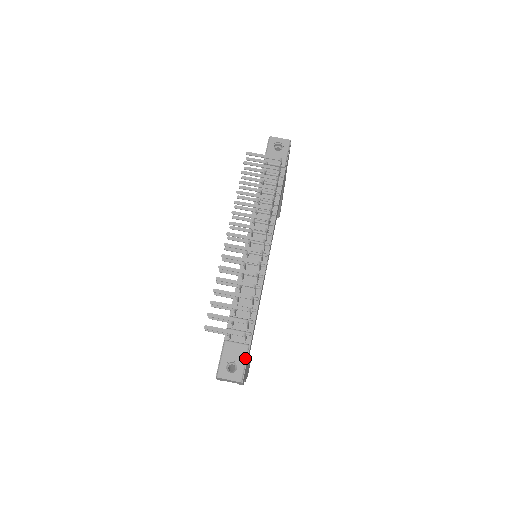
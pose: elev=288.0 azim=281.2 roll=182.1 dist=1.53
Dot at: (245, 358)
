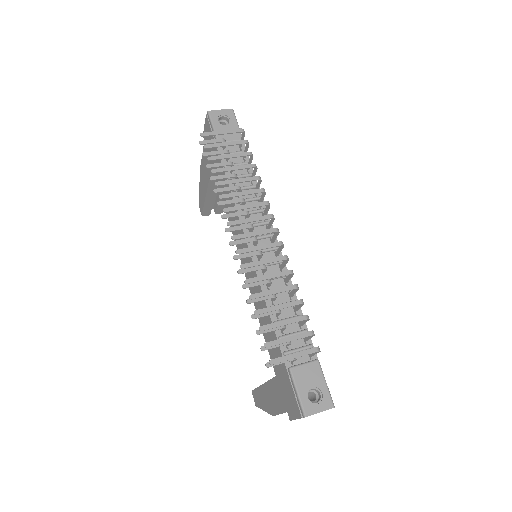
Dot at: (323, 377)
